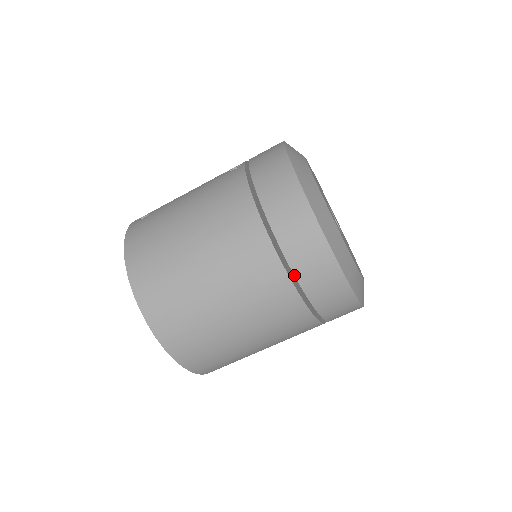
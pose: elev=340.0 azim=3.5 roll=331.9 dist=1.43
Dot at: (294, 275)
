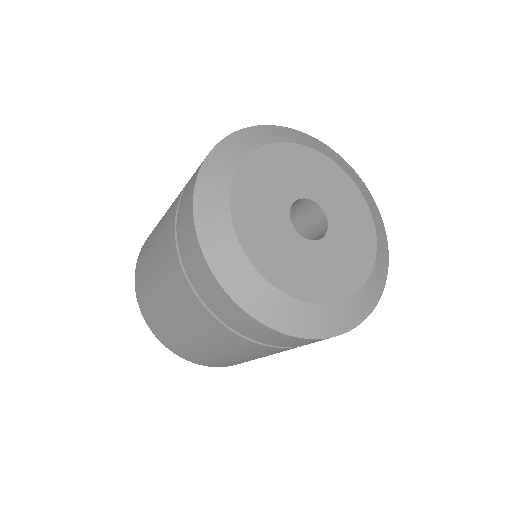
Dot at: (184, 268)
